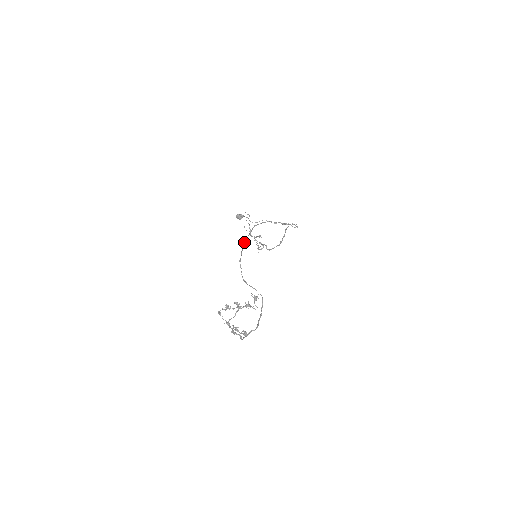
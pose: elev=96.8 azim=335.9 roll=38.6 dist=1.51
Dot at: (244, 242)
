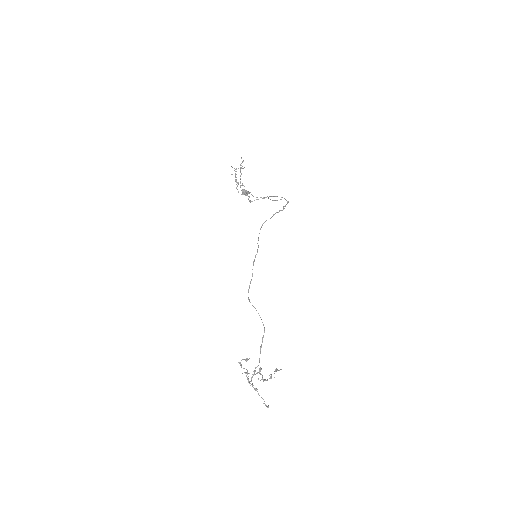
Dot at: (255, 255)
